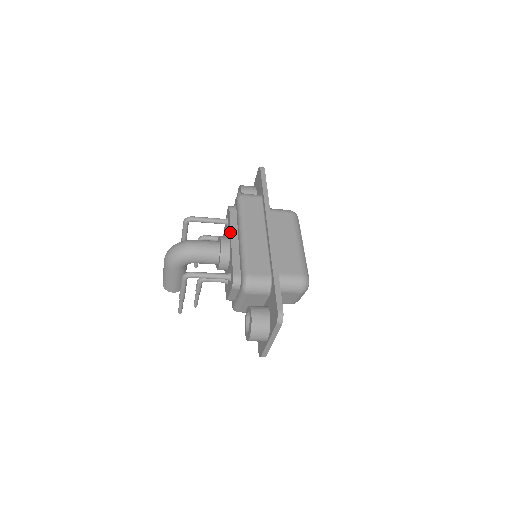
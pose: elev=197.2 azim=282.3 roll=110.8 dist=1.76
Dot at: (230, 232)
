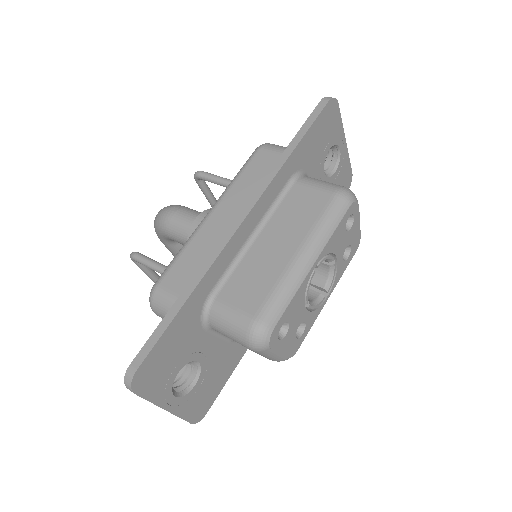
Dot at: occluded
